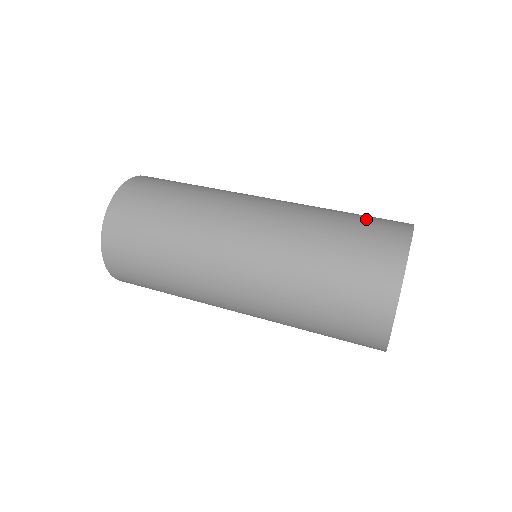
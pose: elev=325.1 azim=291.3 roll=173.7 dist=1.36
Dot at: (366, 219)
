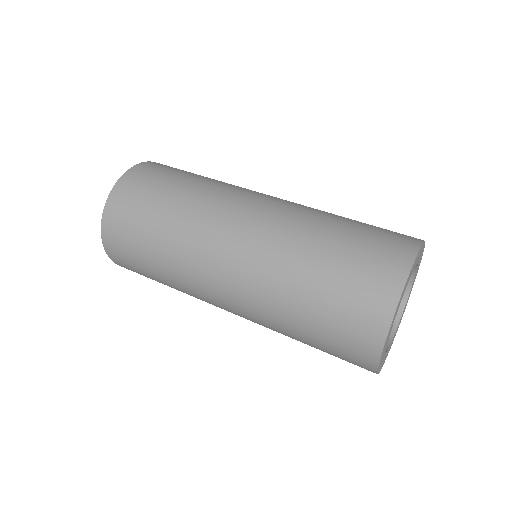
Dot at: occluded
